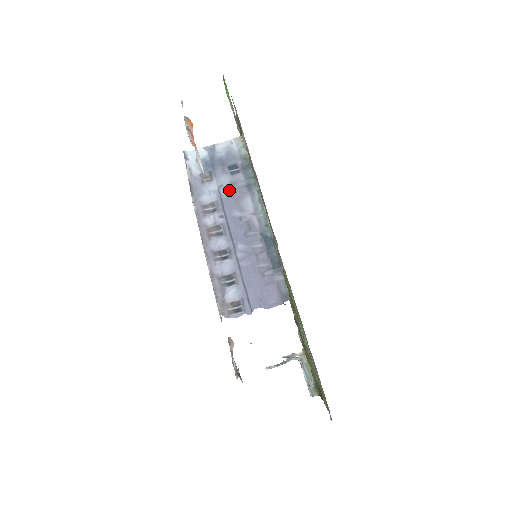
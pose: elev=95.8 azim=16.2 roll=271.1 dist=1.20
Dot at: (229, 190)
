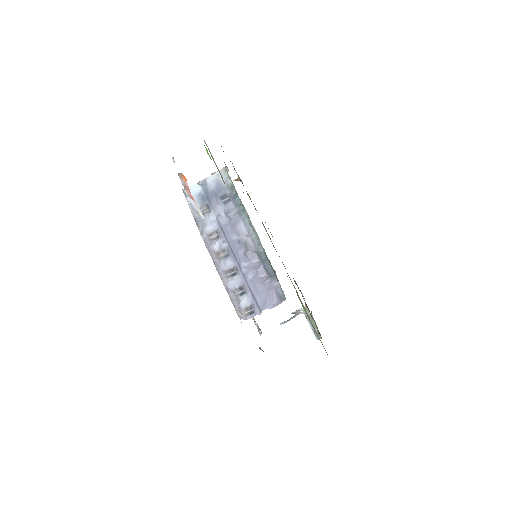
Dot at: (225, 218)
